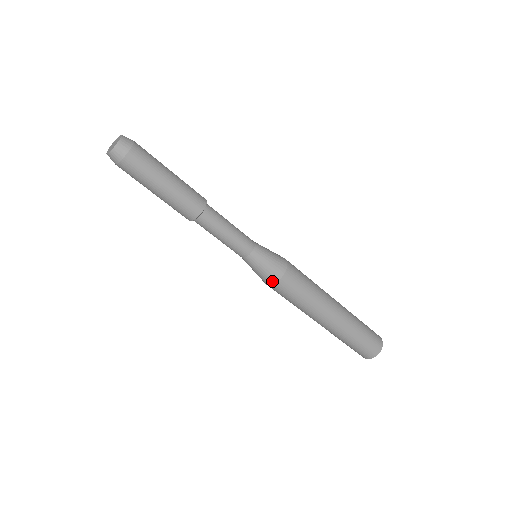
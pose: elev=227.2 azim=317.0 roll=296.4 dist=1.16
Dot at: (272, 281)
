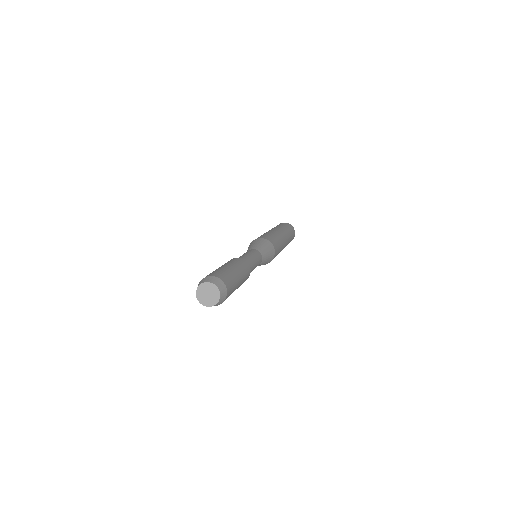
Dot at: occluded
